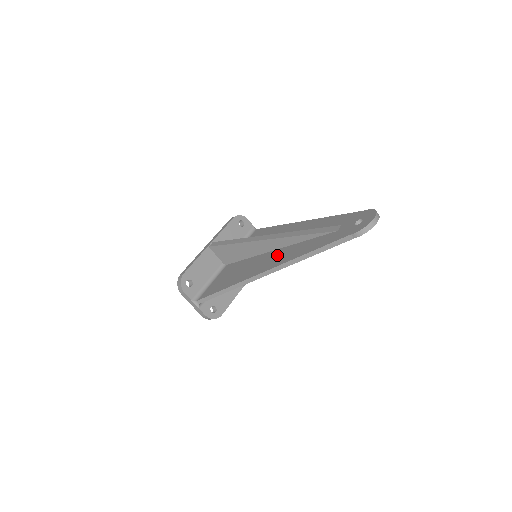
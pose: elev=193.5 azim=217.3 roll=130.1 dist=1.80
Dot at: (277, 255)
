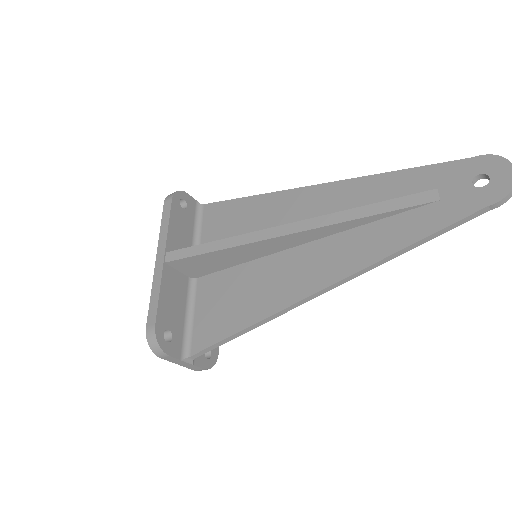
Dot at: (322, 254)
